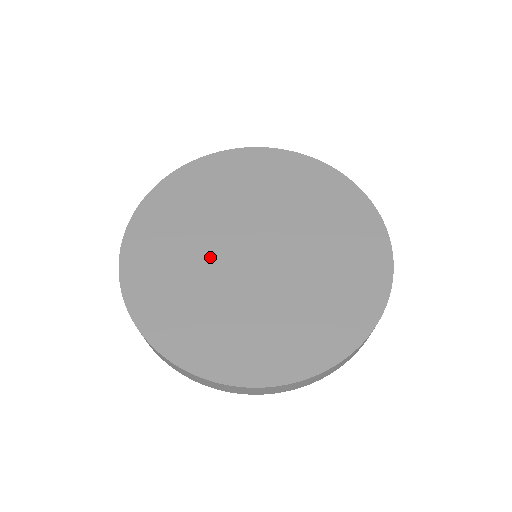
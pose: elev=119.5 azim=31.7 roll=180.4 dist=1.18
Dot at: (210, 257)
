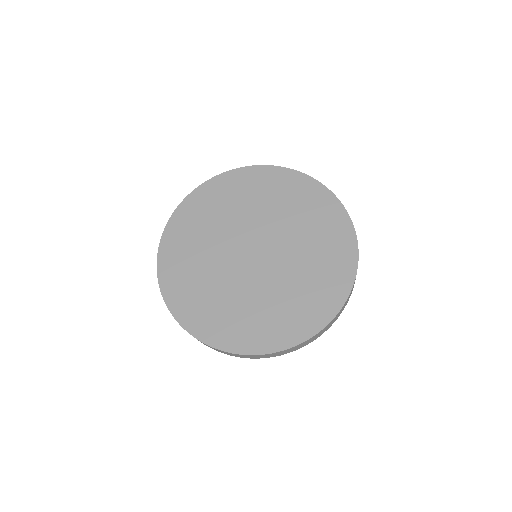
Dot at: (222, 263)
